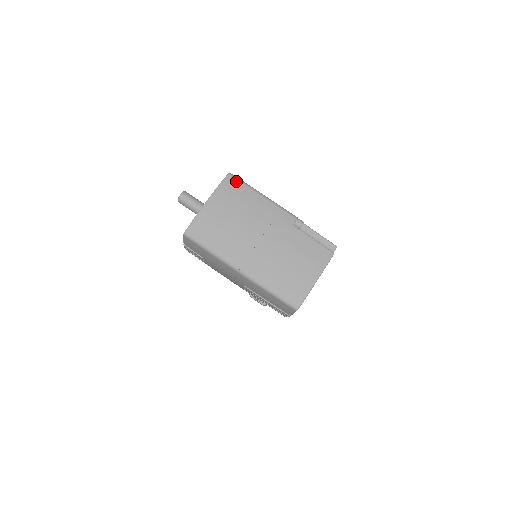
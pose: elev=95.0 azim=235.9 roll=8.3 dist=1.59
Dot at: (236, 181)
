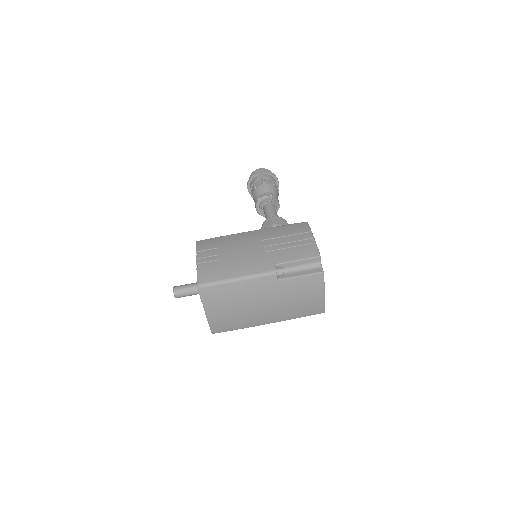
Dot at: (209, 288)
